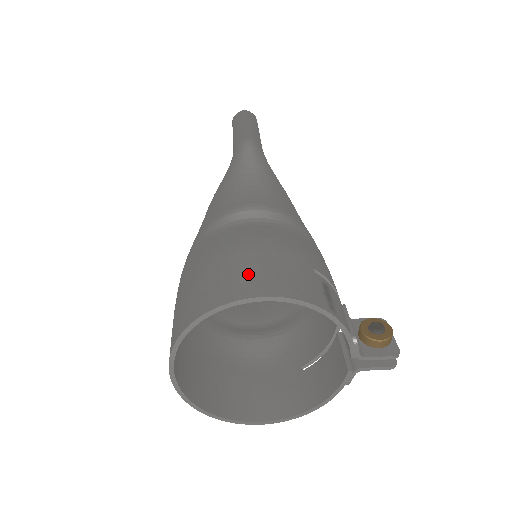
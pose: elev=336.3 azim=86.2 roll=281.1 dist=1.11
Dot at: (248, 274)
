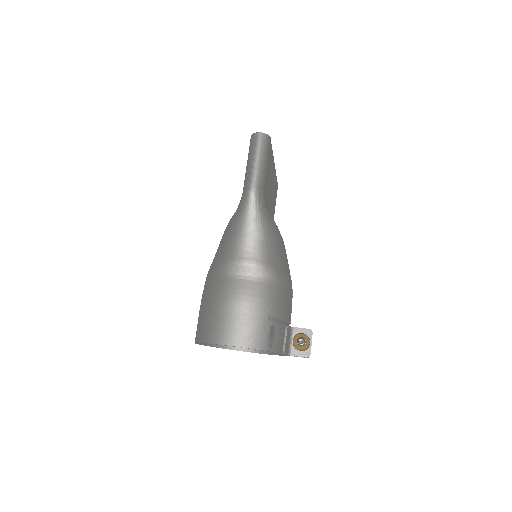
Dot at: (228, 327)
